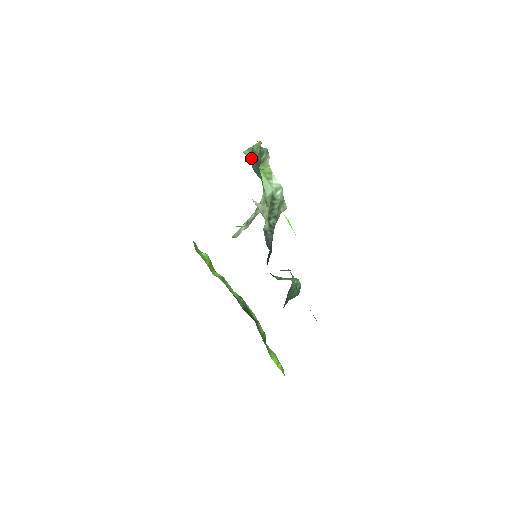
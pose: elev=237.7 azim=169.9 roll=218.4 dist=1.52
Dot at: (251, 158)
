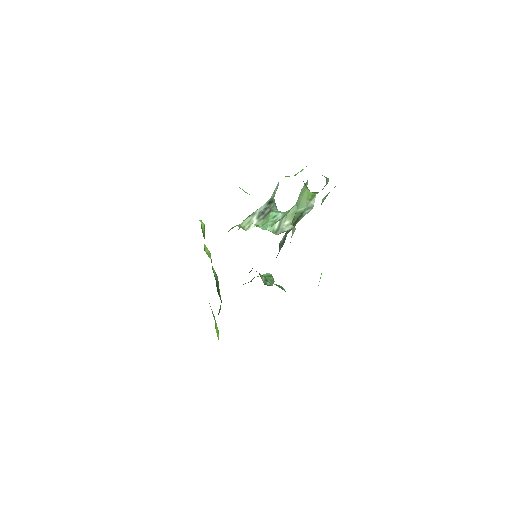
Dot at: (322, 202)
